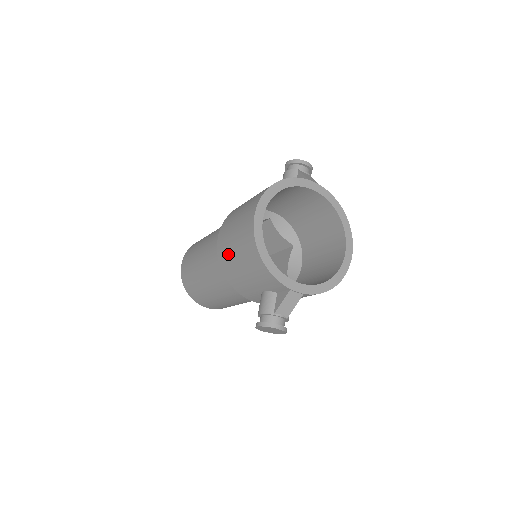
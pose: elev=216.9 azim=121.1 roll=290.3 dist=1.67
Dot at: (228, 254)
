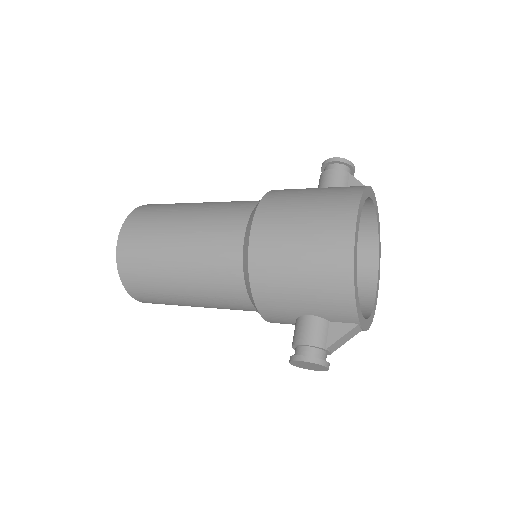
Dot at: (278, 257)
